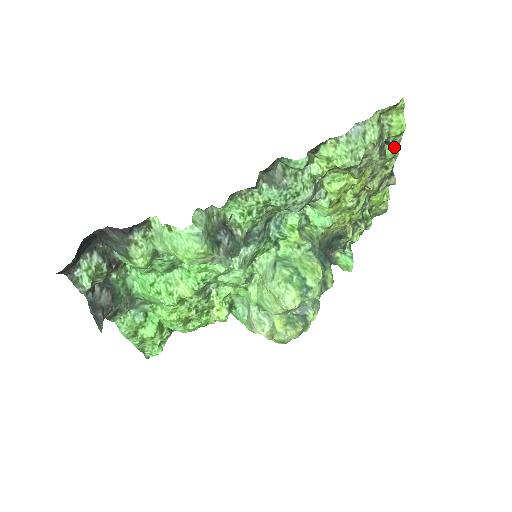
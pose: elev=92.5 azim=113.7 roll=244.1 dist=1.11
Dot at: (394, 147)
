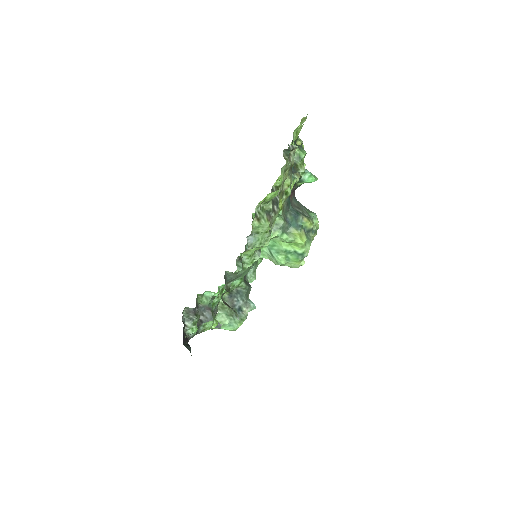
Dot at: (279, 177)
